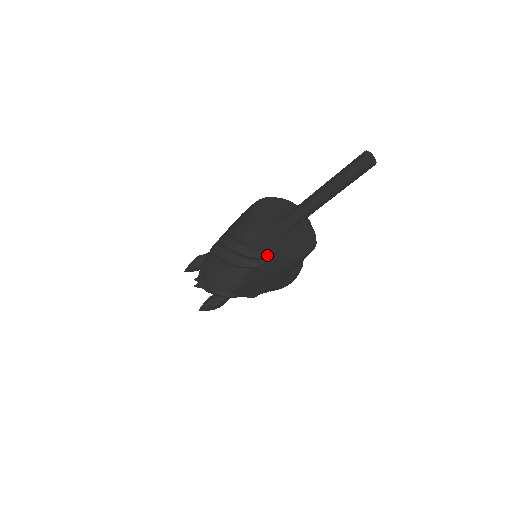
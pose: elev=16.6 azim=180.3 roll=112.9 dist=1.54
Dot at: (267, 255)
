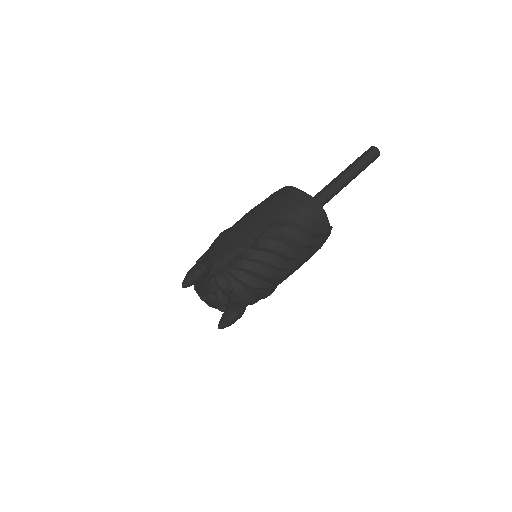
Dot at: (328, 231)
